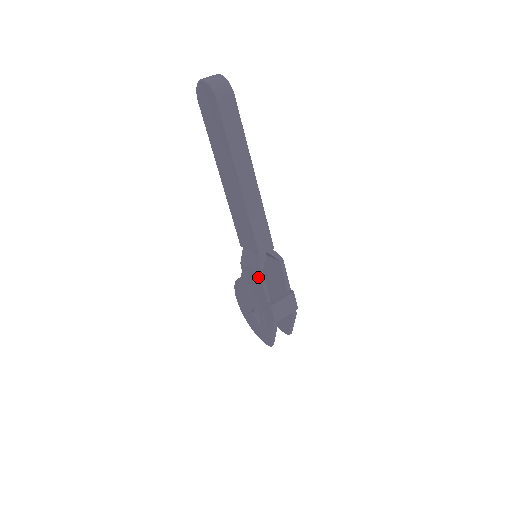
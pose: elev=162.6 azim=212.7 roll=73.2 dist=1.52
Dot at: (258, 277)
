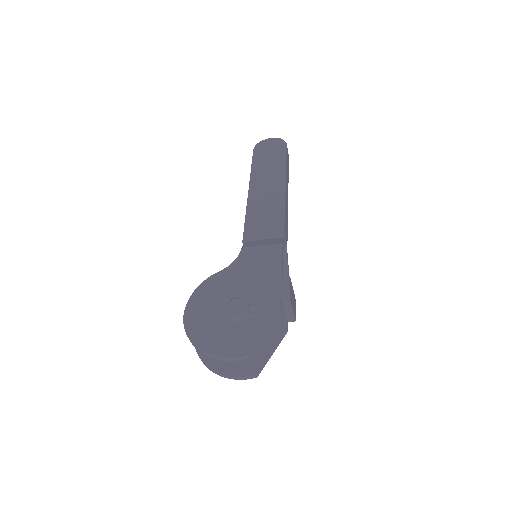
Dot at: (278, 249)
